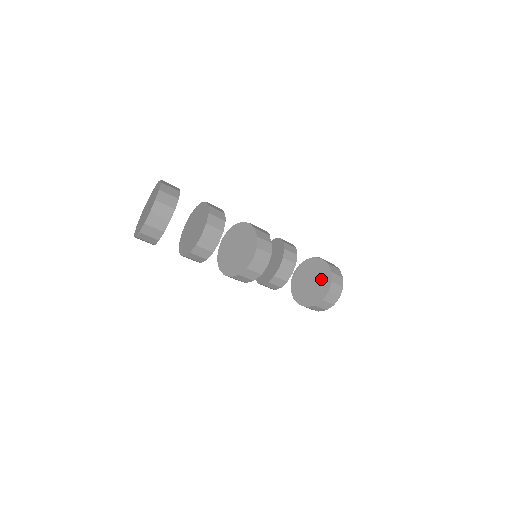
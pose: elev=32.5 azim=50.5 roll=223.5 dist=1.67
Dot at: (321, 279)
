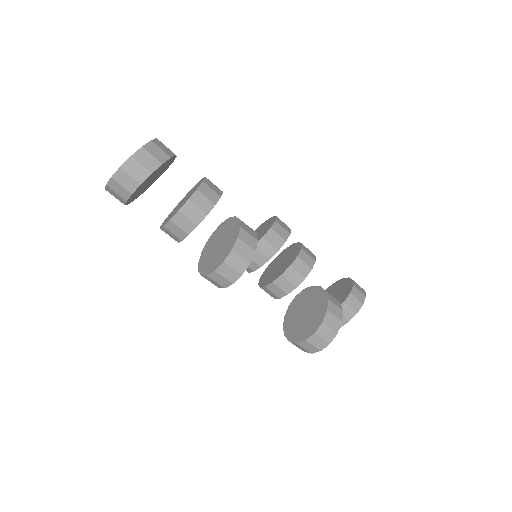
Dot at: (311, 320)
